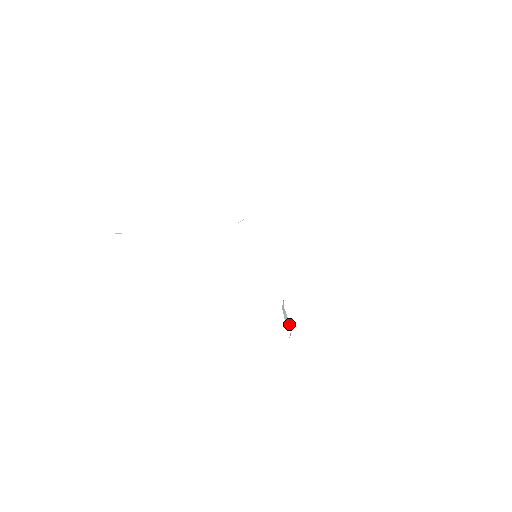
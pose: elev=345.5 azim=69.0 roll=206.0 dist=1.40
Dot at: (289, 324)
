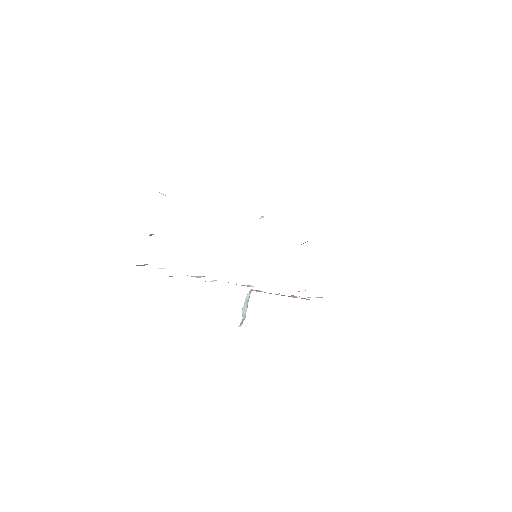
Dot at: (245, 316)
